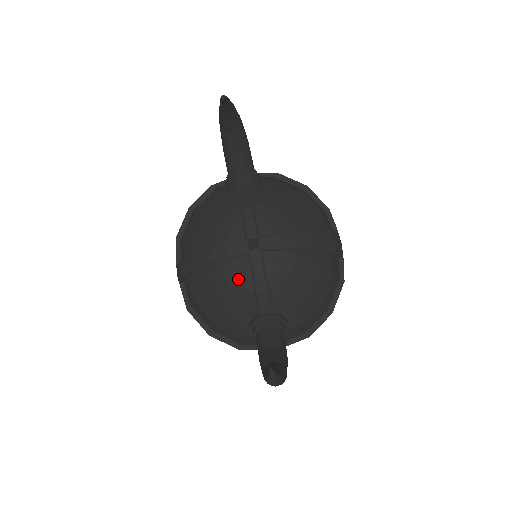
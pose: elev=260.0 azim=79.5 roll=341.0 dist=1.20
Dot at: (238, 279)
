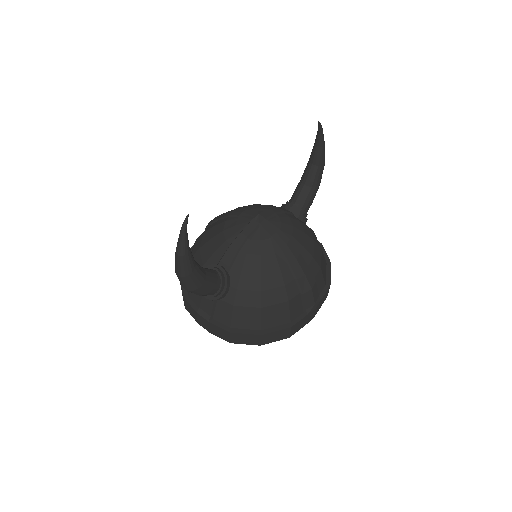
Dot at: (230, 230)
